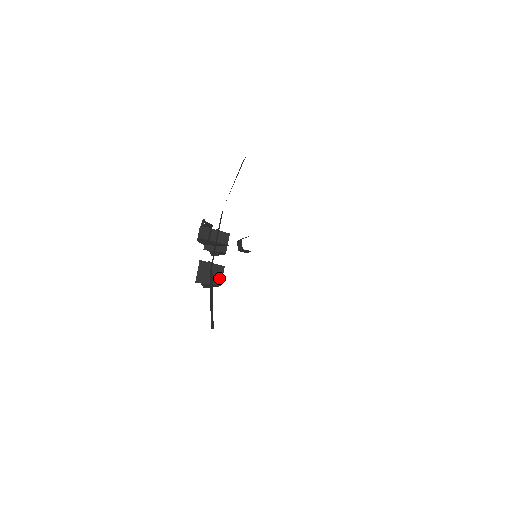
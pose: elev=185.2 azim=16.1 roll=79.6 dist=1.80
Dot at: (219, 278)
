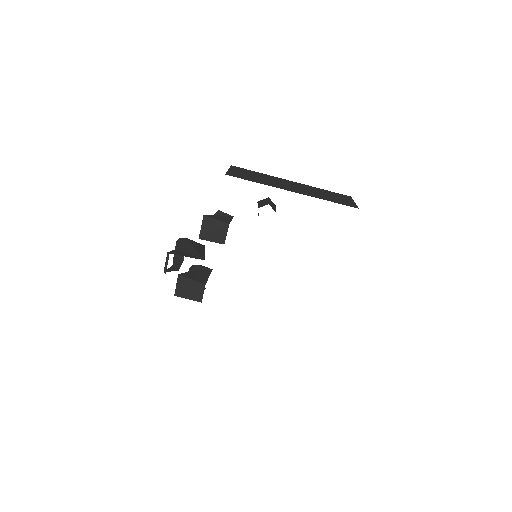
Dot at: (199, 295)
